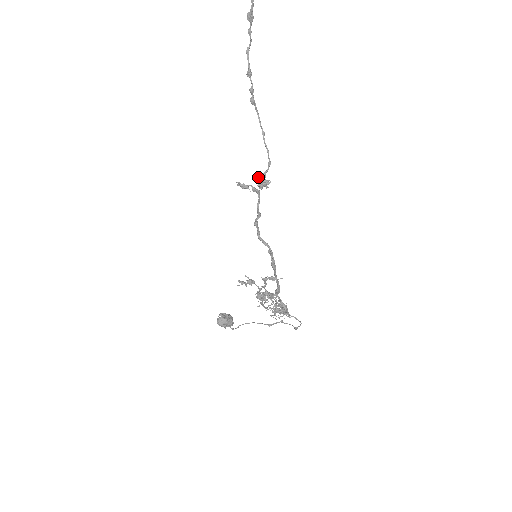
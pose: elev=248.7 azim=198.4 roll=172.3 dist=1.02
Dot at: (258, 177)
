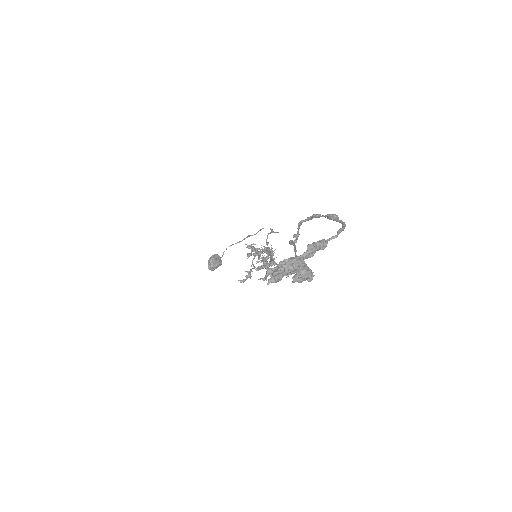
Dot at: occluded
